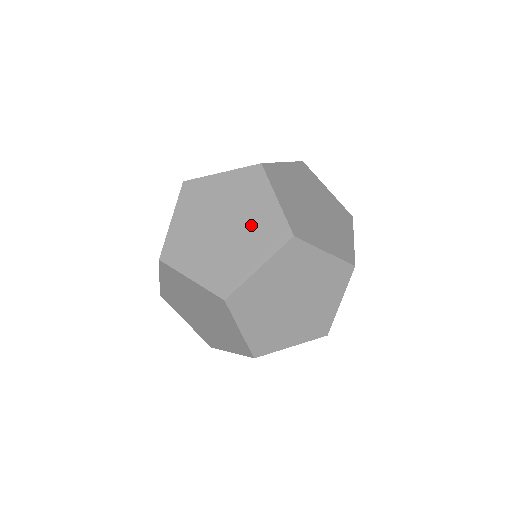
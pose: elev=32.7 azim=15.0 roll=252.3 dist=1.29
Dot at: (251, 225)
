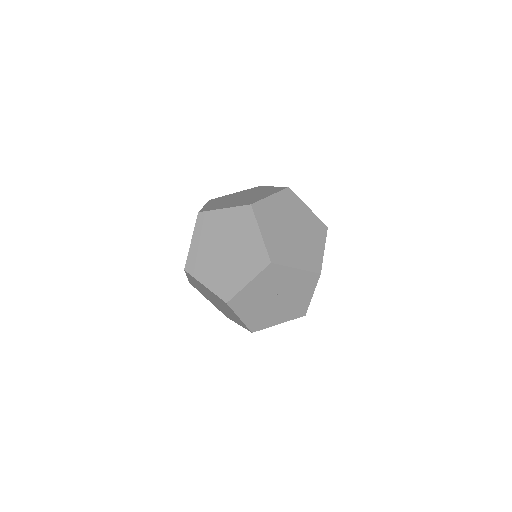
Dot at: (248, 199)
